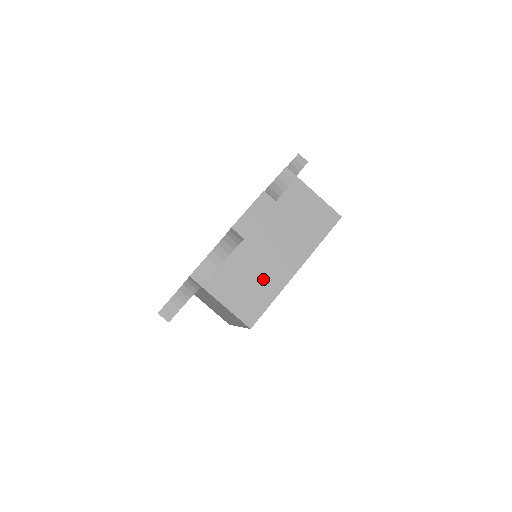
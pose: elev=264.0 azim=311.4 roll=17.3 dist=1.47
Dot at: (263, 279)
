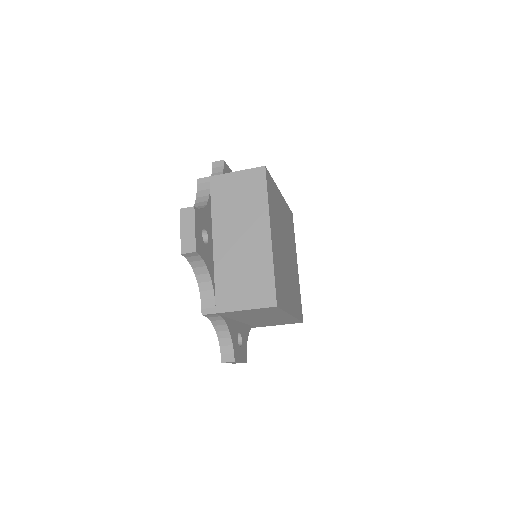
Dot at: occluded
